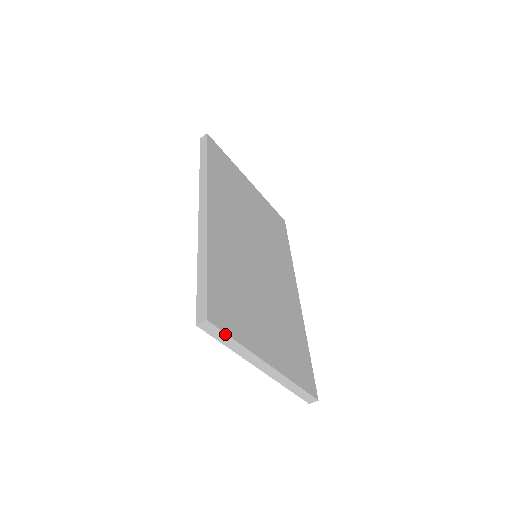
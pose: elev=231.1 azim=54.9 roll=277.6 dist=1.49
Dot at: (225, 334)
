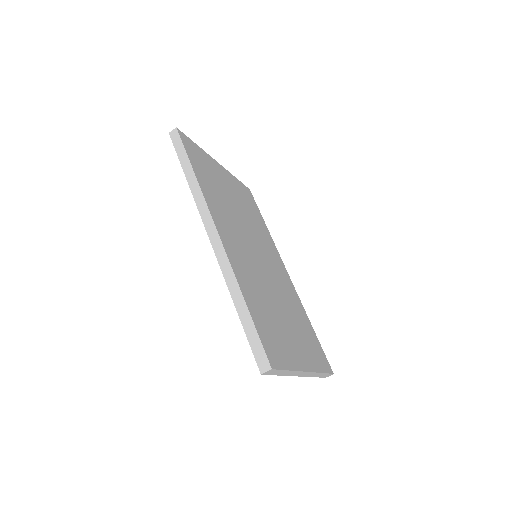
Dot at: (282, 370)
